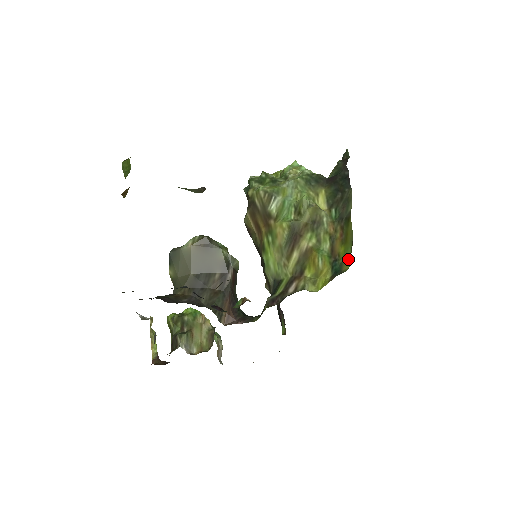
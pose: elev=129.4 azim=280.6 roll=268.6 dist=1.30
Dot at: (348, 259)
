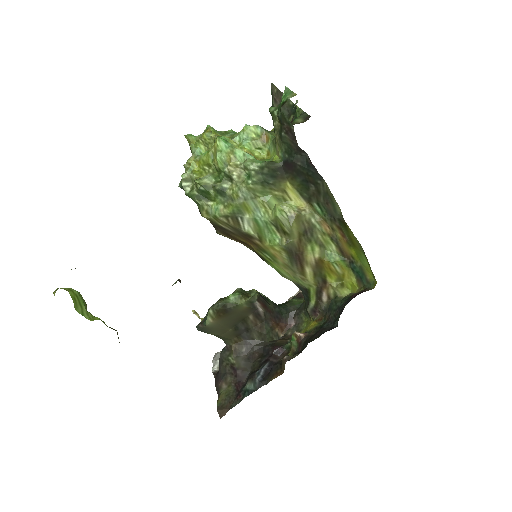
Dot at: (368, 268)
